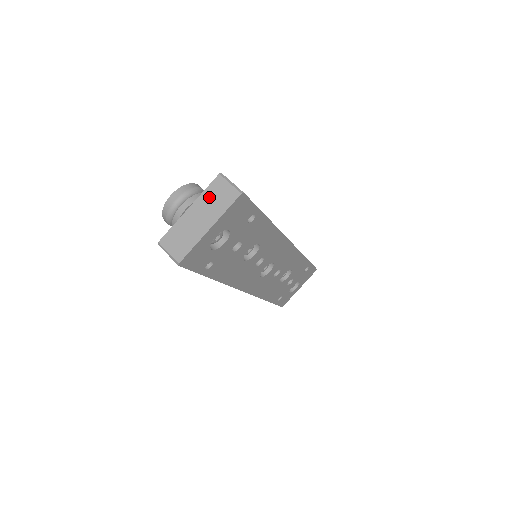
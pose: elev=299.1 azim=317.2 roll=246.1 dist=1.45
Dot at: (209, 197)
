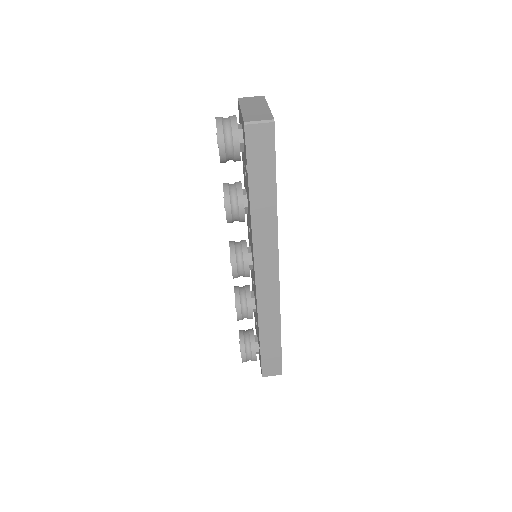
Dot at: (247, 103)
